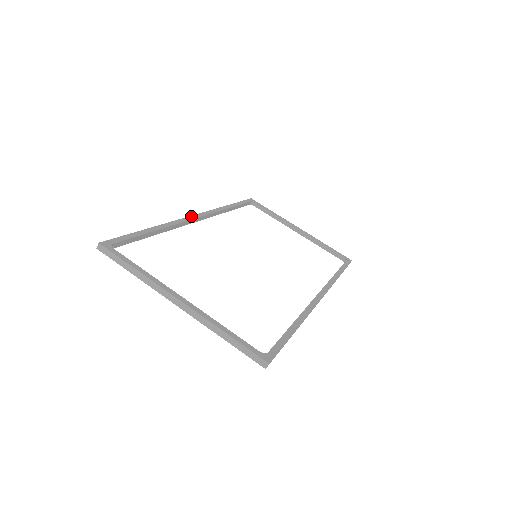
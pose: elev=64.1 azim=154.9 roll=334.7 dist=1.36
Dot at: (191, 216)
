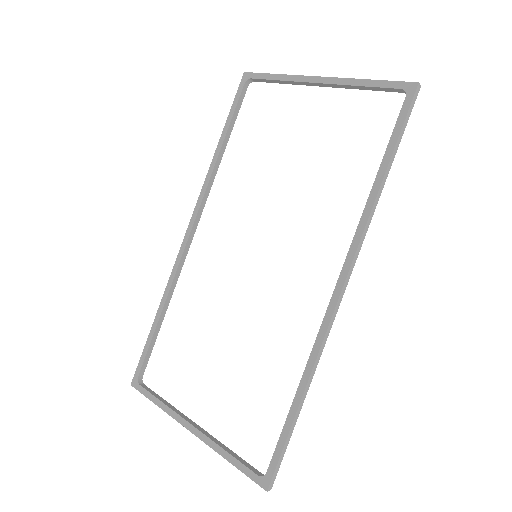
Dot at: (183, 242)
